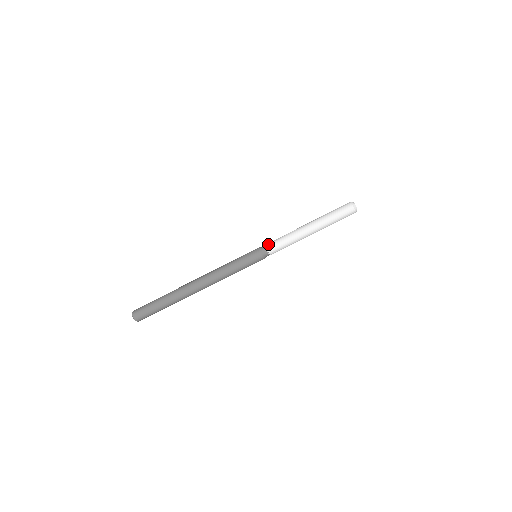
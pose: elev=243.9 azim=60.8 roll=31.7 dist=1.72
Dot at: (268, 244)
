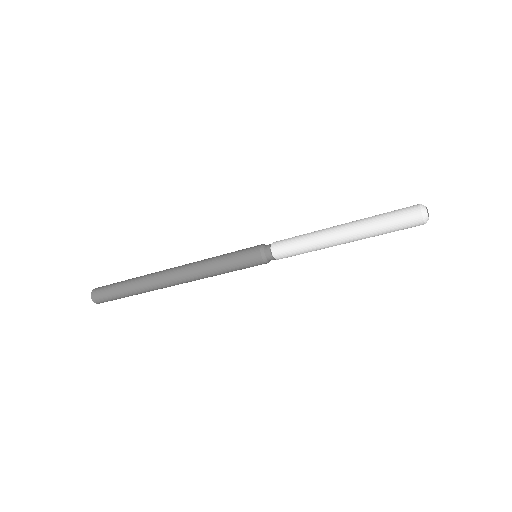
Dot at: (277, 255)
